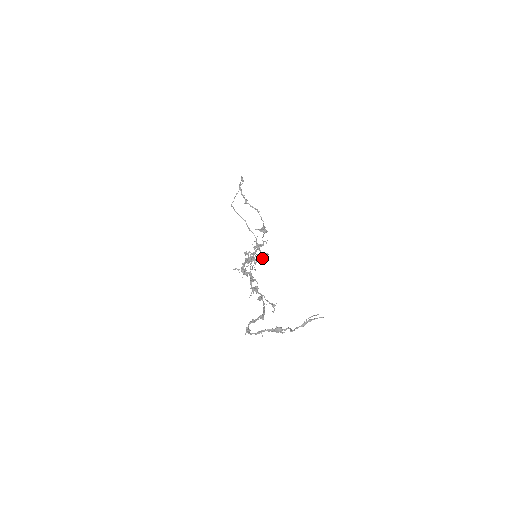
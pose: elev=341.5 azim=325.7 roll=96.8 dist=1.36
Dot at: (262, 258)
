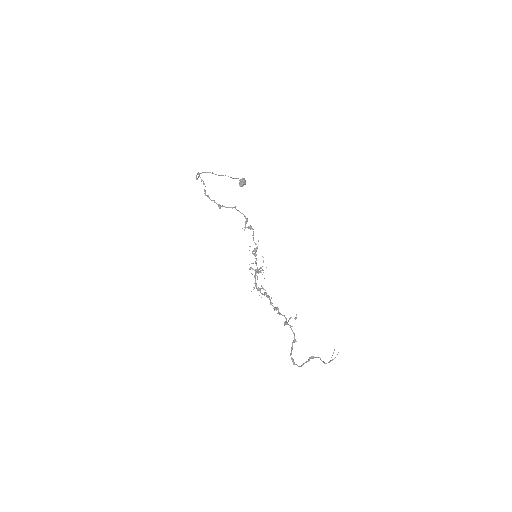
Dot at: (242, 186)
